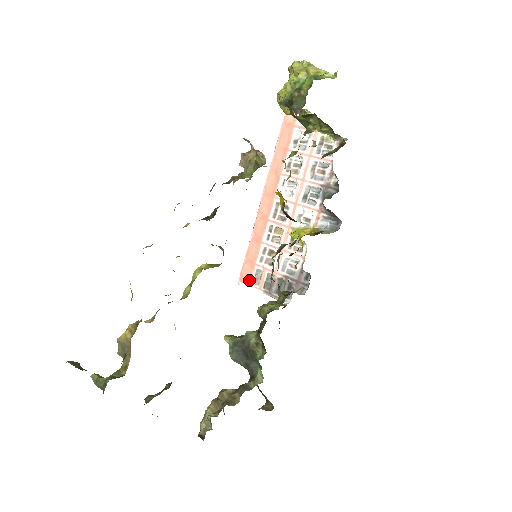
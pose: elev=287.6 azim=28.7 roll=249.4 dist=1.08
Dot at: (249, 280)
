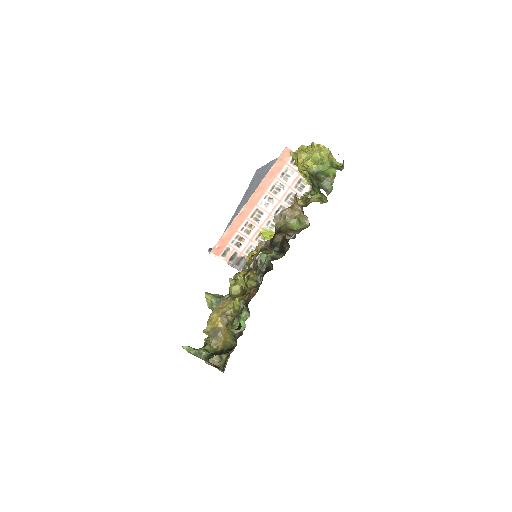
Dot at: (219, 253)
